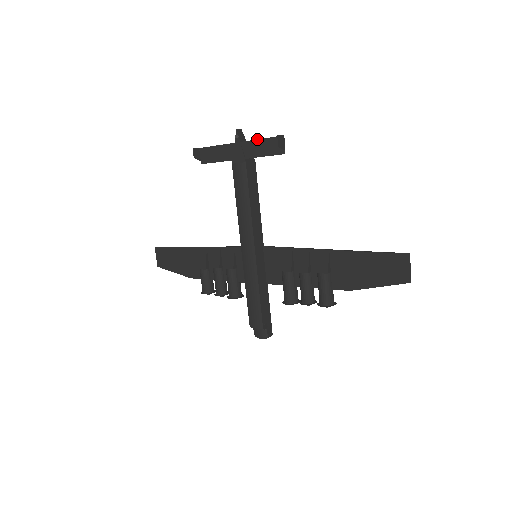
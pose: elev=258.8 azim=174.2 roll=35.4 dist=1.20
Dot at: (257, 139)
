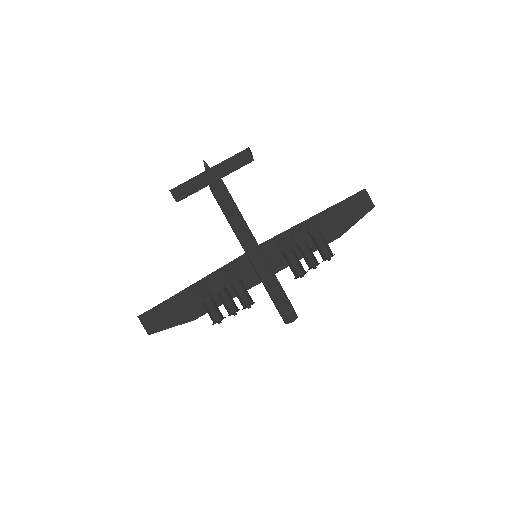
Dot at: (226, 159)
